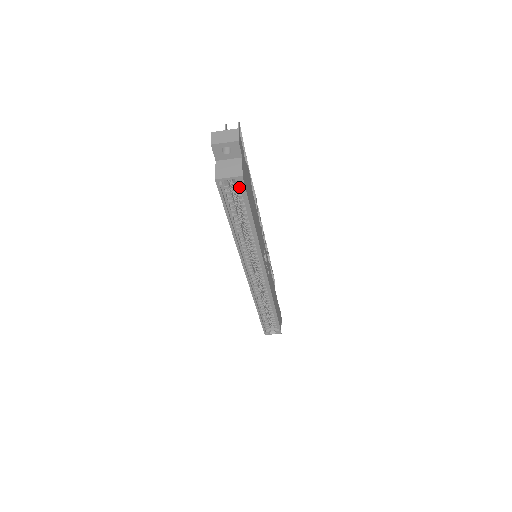
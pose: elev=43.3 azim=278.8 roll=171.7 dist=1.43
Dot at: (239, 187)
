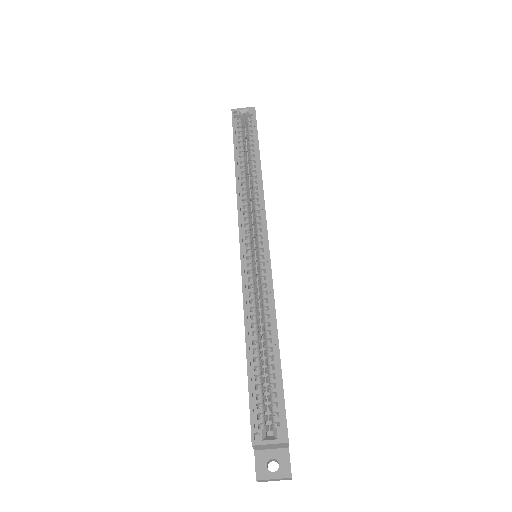
Dot at: (250, 121)
